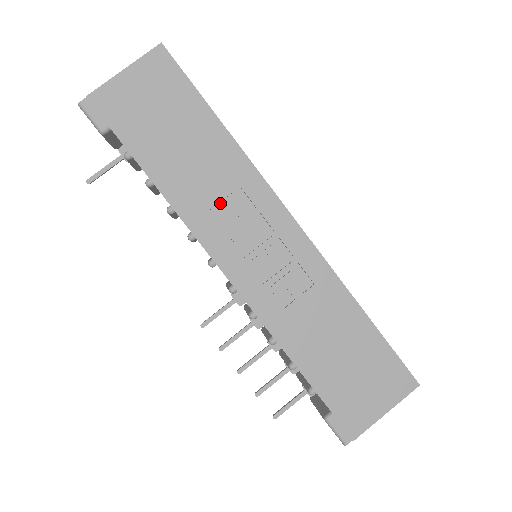
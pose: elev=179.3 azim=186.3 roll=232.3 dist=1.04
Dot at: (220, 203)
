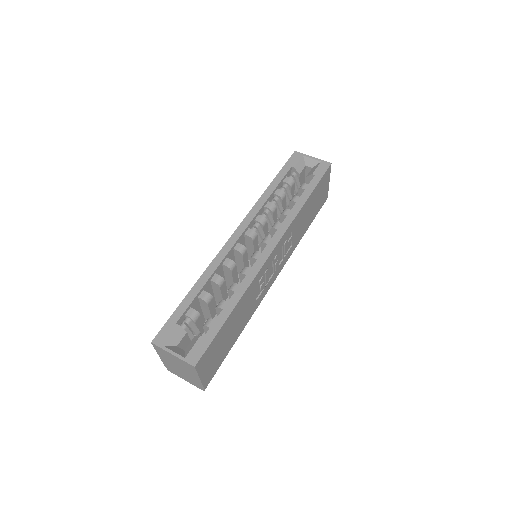
Dot at: (255, 295)
